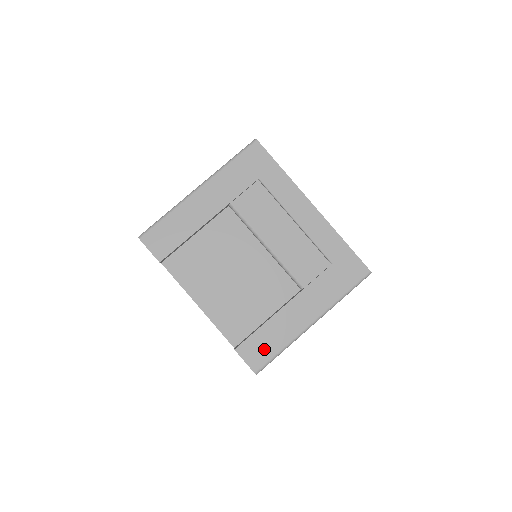
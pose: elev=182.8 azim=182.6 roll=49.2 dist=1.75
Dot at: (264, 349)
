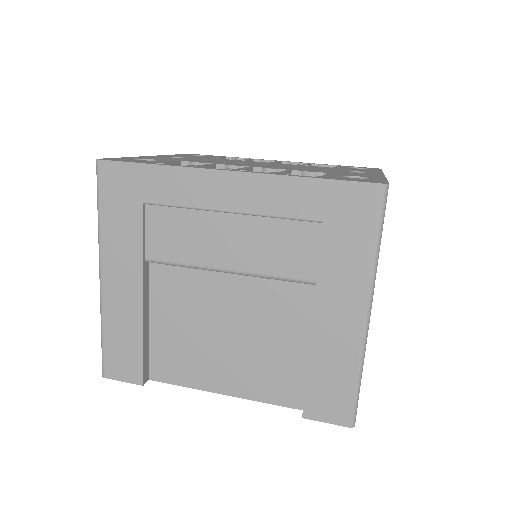
Dot at: (335, 393)
